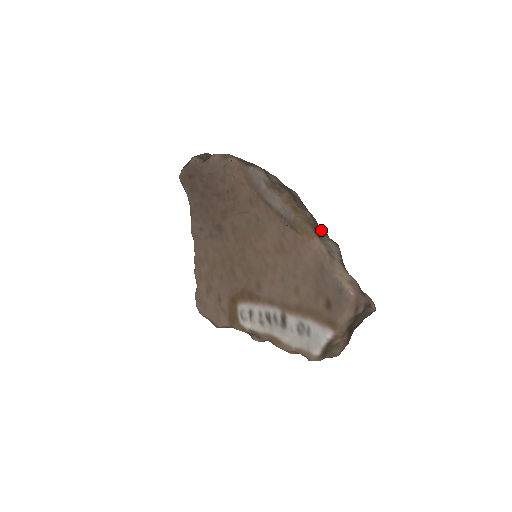
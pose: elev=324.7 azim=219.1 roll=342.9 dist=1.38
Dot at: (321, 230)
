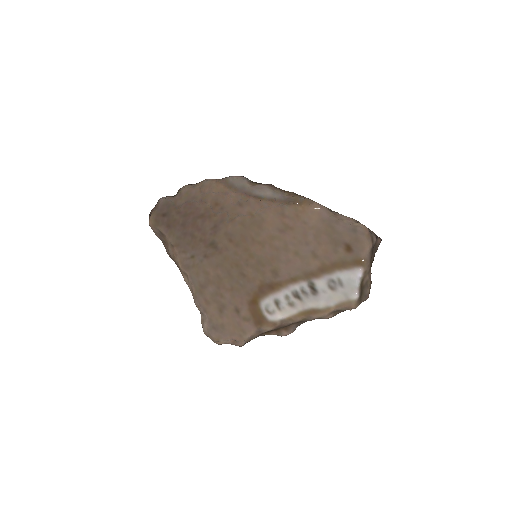
Dot at: occluded
